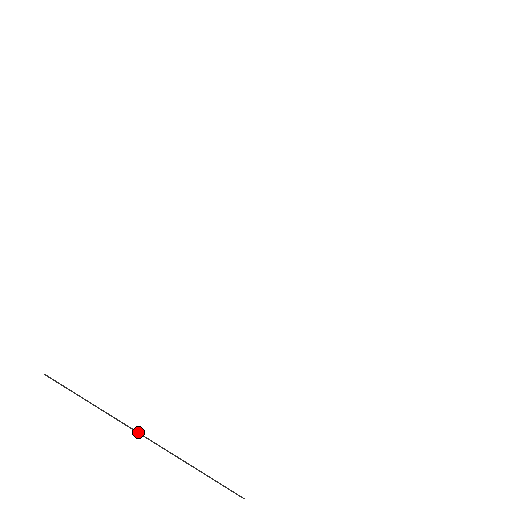
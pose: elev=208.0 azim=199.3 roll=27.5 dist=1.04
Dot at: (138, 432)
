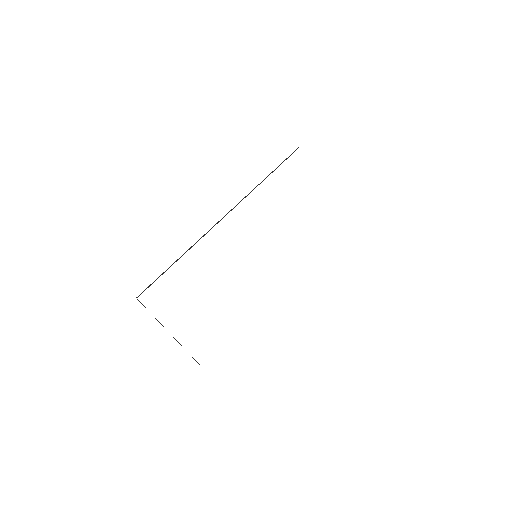
Dot at: occluded
